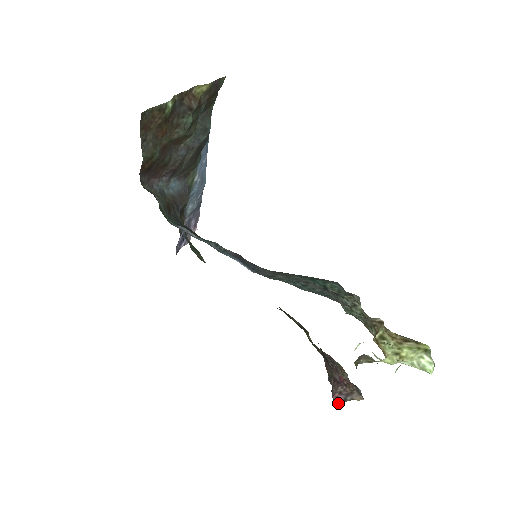
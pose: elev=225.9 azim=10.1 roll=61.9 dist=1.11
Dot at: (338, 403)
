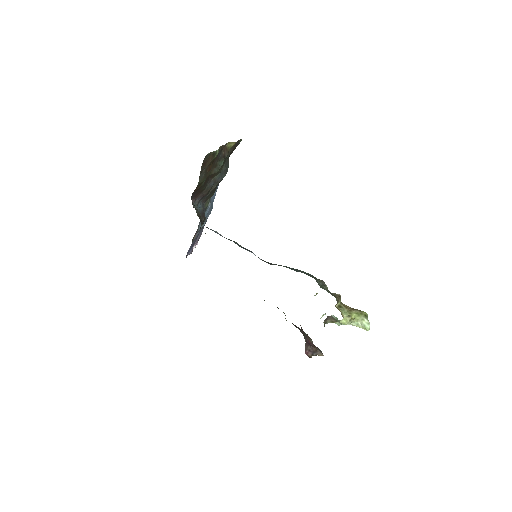
Dot at: (308, 356)
